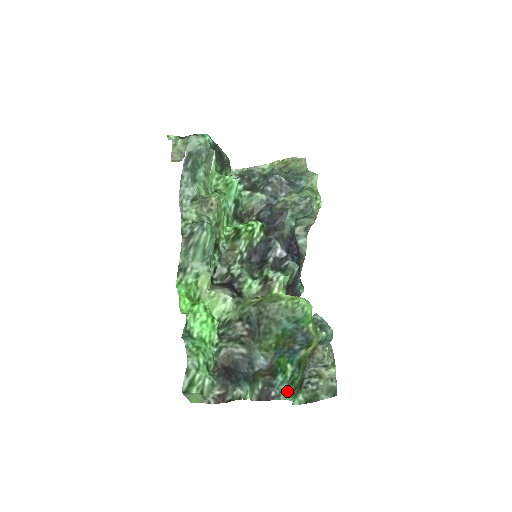
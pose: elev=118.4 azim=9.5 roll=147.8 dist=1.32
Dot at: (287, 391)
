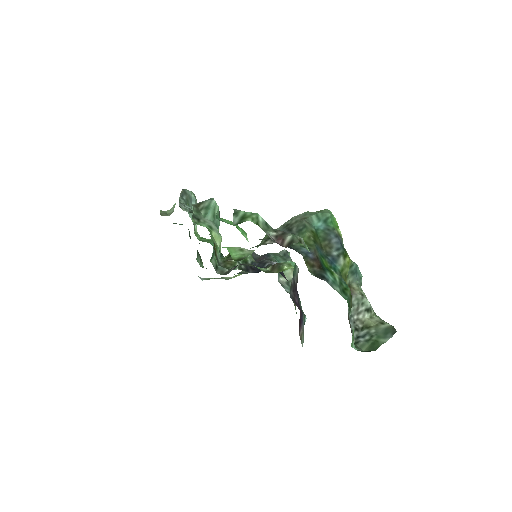
Dot at: occluded
